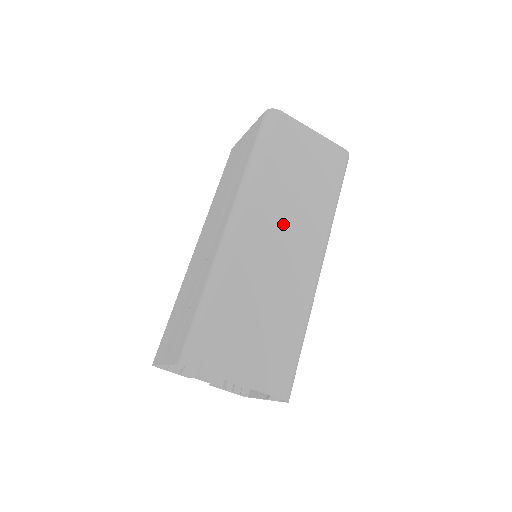
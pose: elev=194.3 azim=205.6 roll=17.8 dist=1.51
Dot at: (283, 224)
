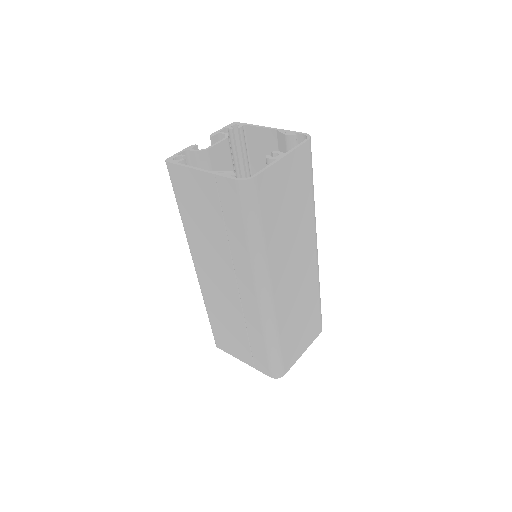
Dot at: (292, 259)
